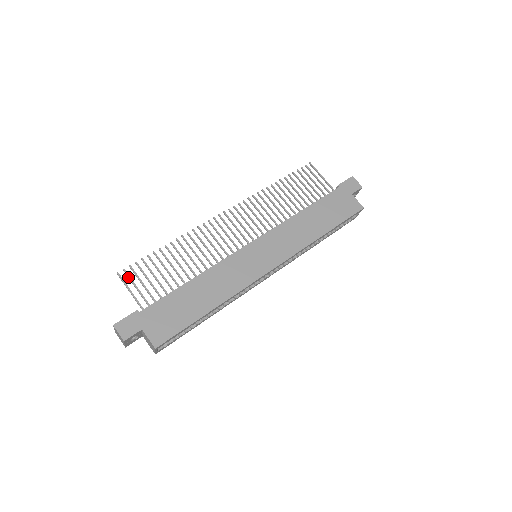
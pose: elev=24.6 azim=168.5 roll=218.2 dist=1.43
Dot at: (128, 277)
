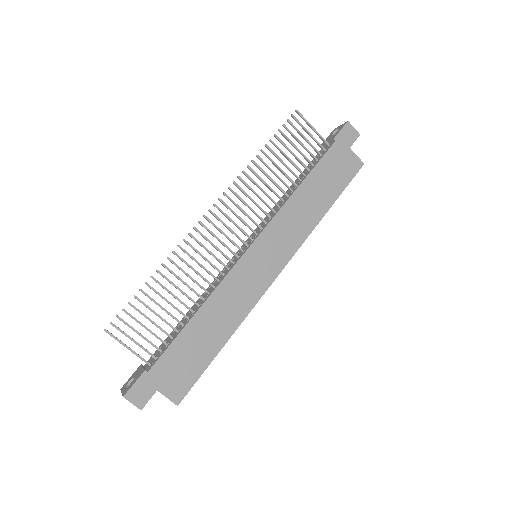
Dot at: occluded
